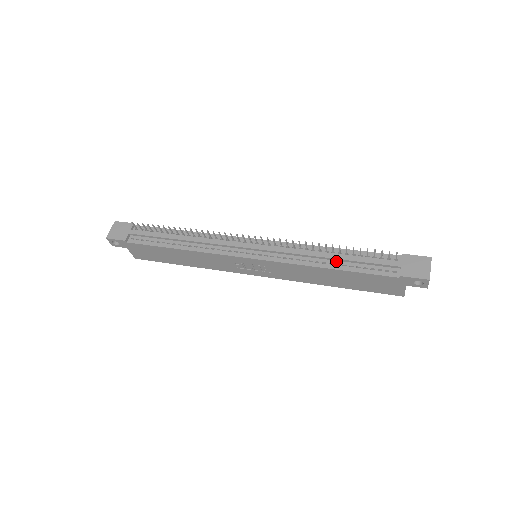
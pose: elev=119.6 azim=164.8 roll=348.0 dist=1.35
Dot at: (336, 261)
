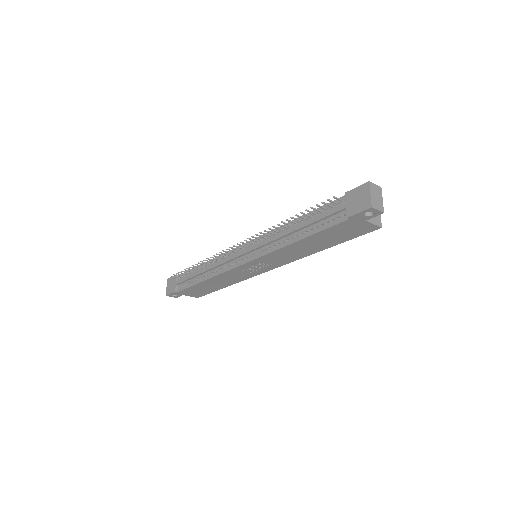
Dot at: (300, 231)
